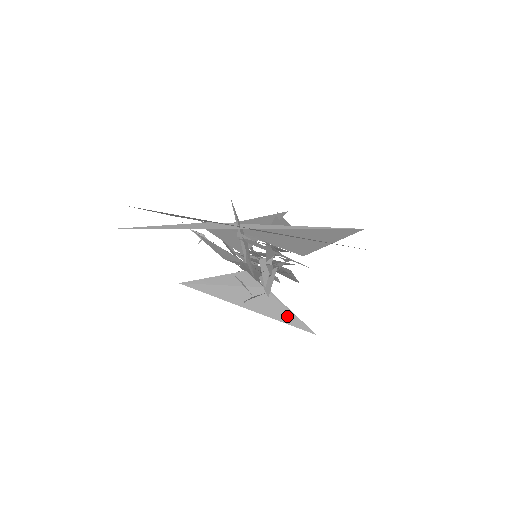
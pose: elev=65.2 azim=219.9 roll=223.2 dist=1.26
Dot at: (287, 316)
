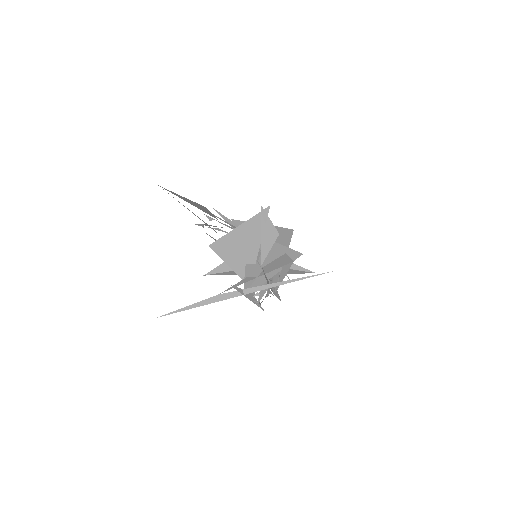
Dot at: (291, 271)
